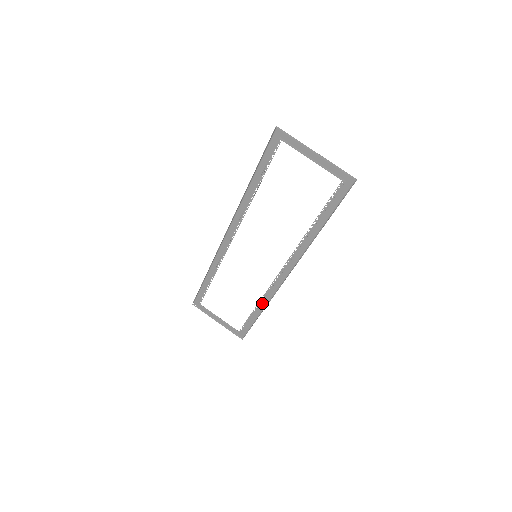
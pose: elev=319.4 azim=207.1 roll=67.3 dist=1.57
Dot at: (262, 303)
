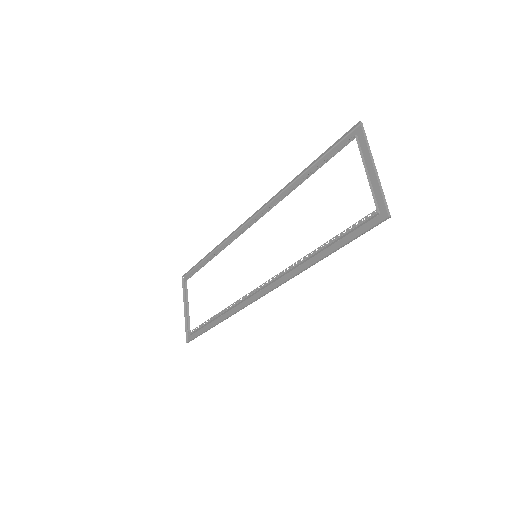
Dot at: (226, 313)
